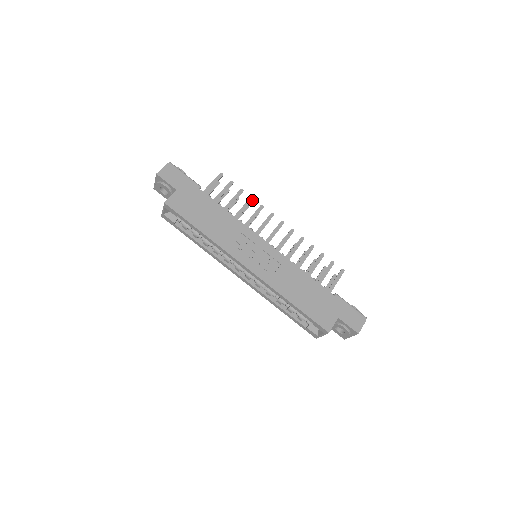
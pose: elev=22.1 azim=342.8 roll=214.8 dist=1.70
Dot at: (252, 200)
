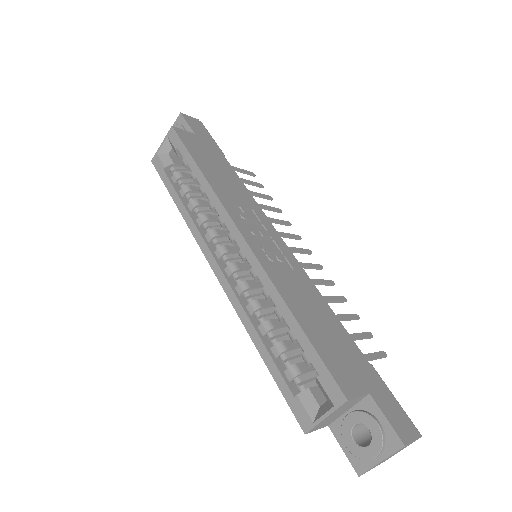
Dot at: (279, 211)
